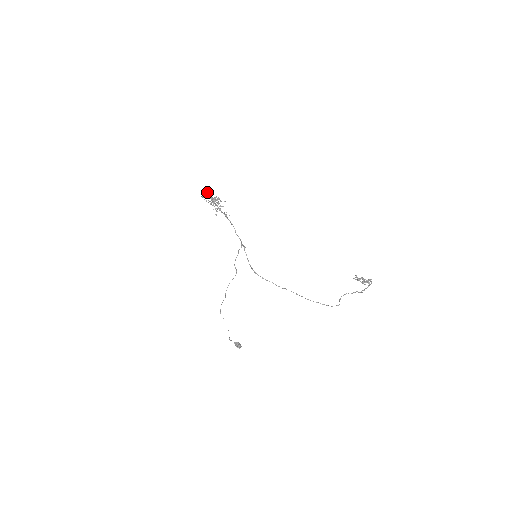
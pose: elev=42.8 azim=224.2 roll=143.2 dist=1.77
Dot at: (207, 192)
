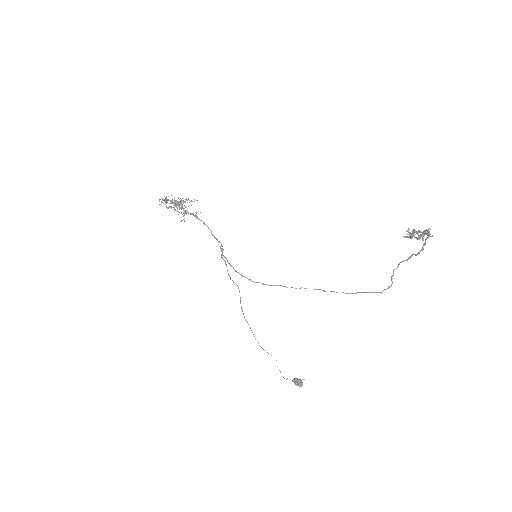
Dot at: occluded
